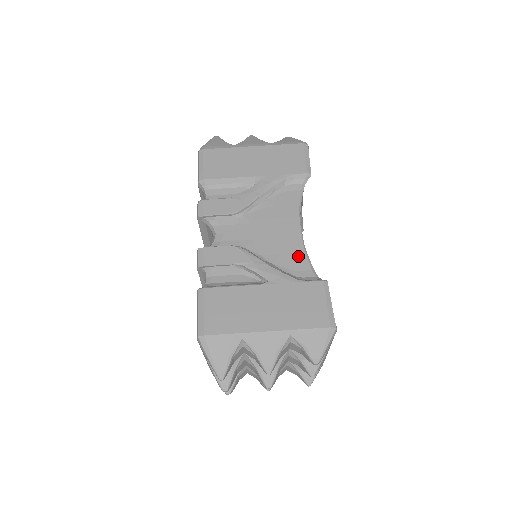
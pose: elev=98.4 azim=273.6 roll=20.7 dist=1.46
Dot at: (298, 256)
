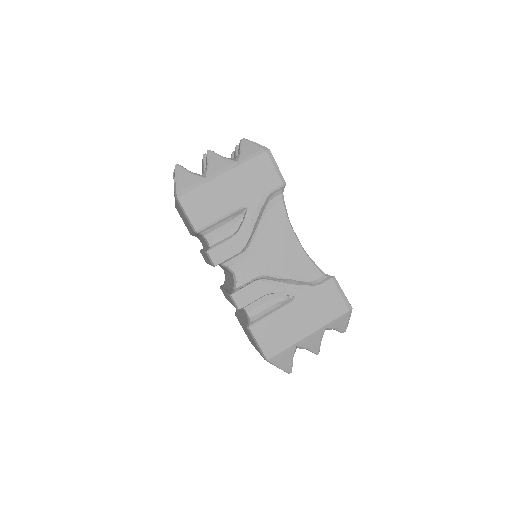
Dot at: (305, 264)
